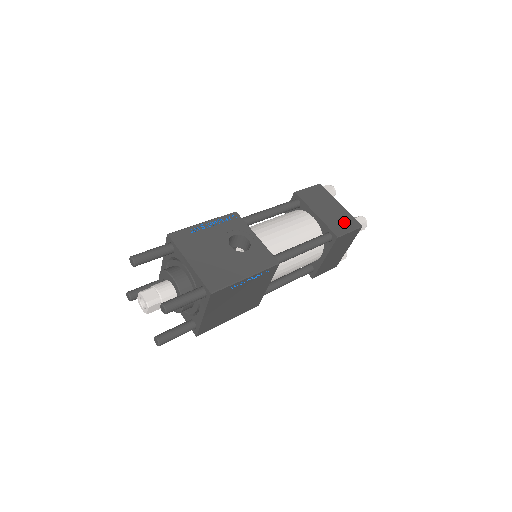
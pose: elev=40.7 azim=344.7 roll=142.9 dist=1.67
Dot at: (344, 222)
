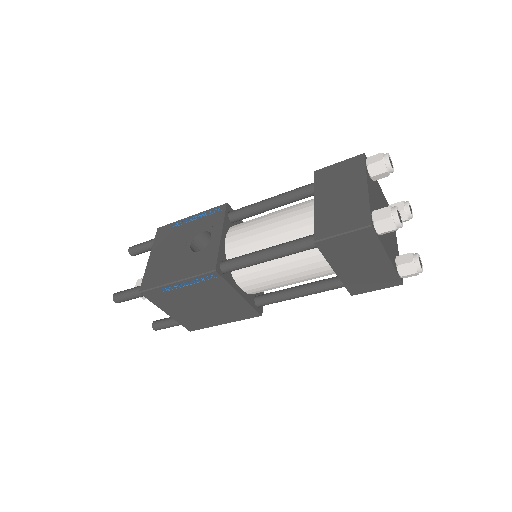
Dot at: (345, 217)
